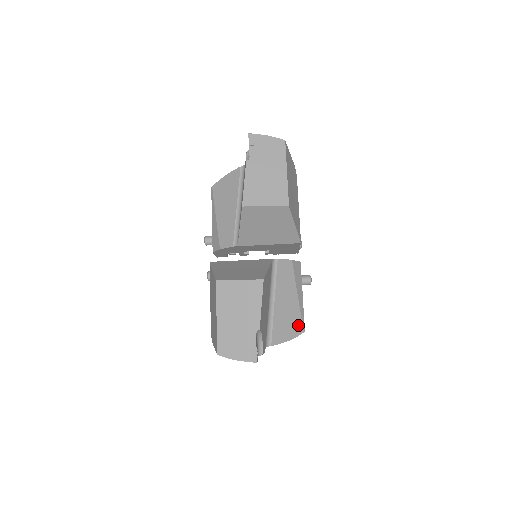
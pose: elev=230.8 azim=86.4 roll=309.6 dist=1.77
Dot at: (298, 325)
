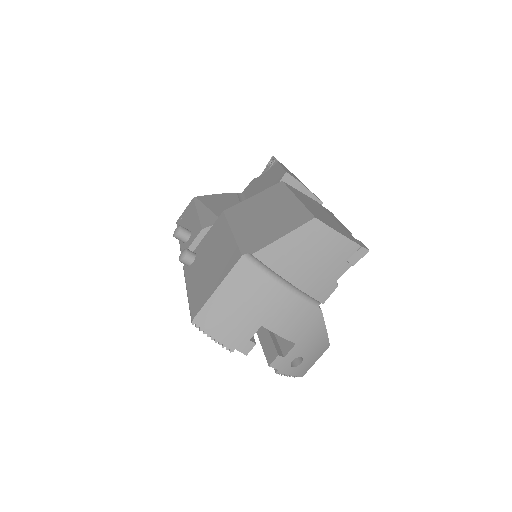
Dot at: occluded
